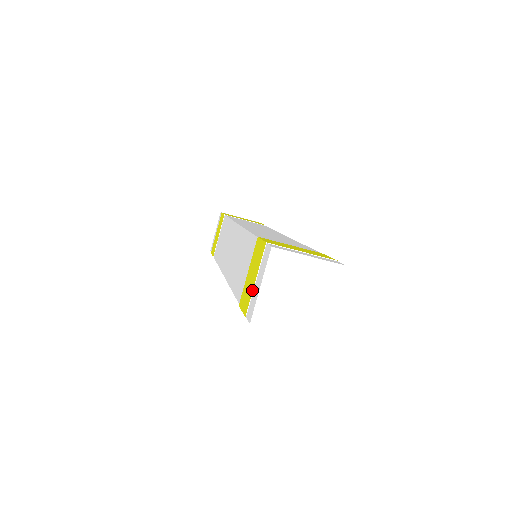
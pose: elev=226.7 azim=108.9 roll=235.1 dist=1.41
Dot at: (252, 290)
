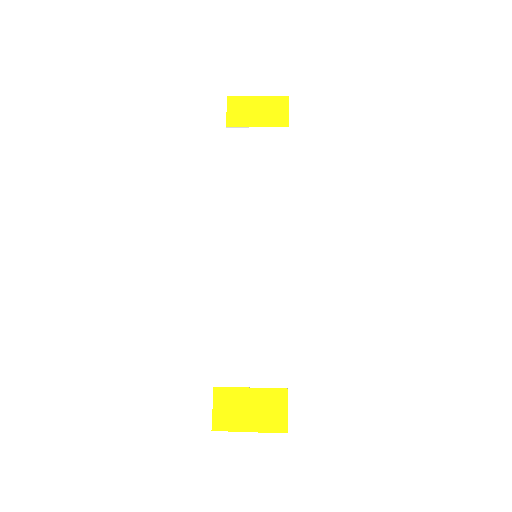
Dot at: occluded
